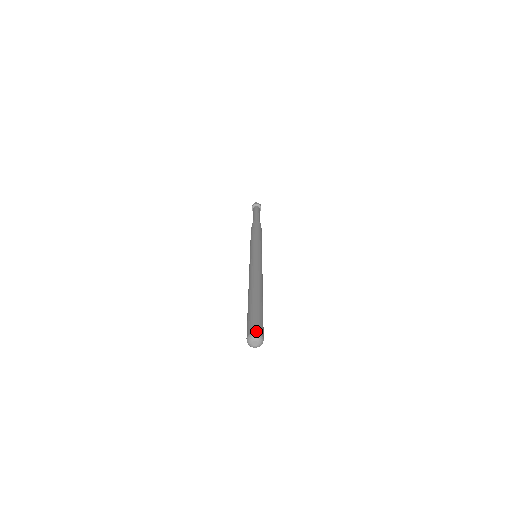
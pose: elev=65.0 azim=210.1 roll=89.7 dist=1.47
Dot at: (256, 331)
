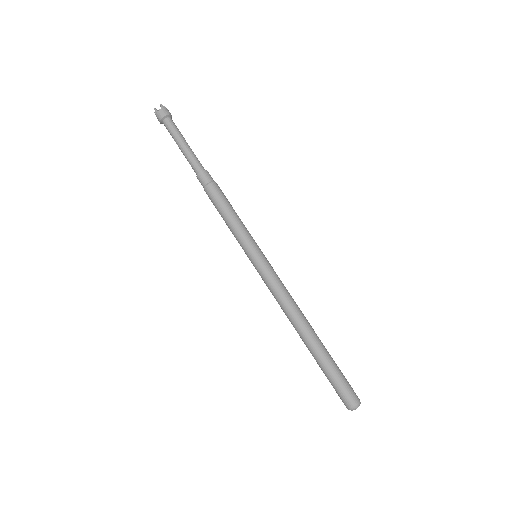
Dot at: (358, 399)
